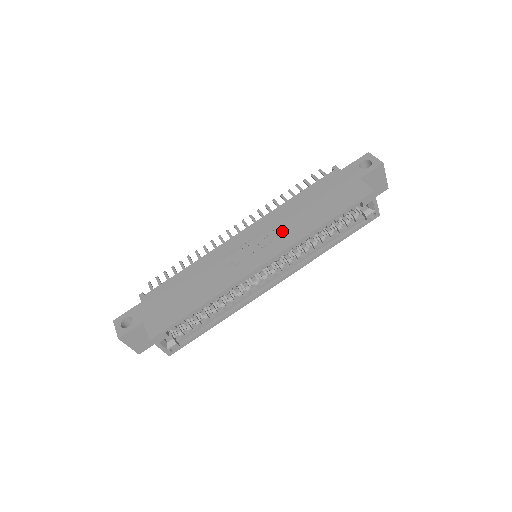
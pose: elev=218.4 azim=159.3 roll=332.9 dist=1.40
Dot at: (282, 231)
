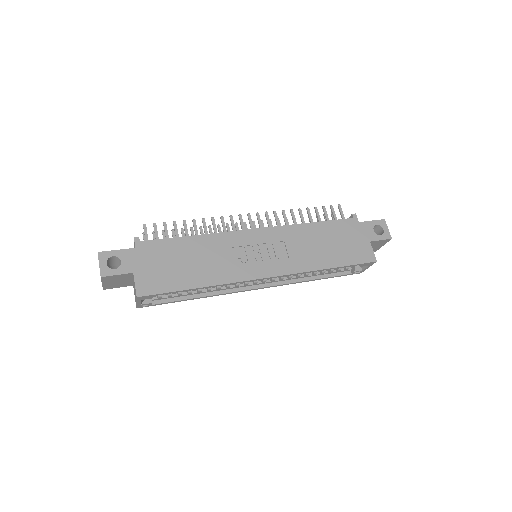
Dot at: (293, 253)
